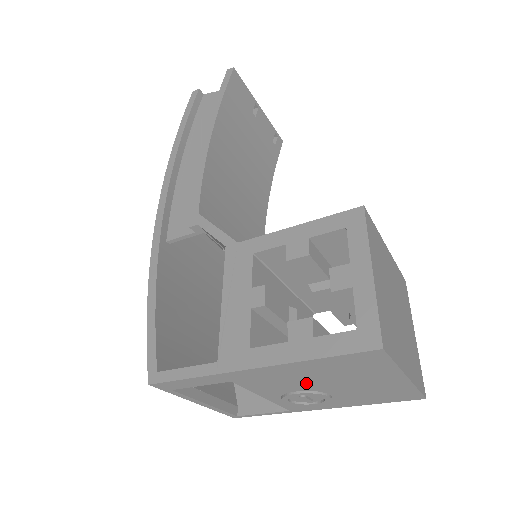
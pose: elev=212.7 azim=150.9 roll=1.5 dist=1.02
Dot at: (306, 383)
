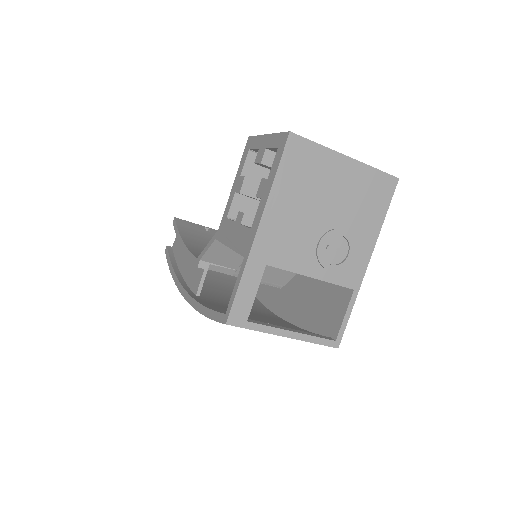
Dot at: (308, 223)
